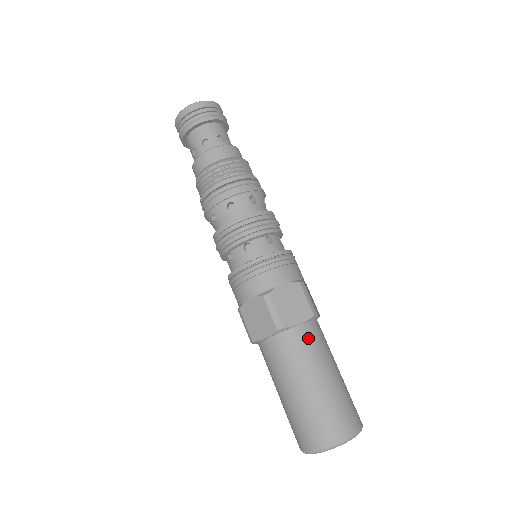
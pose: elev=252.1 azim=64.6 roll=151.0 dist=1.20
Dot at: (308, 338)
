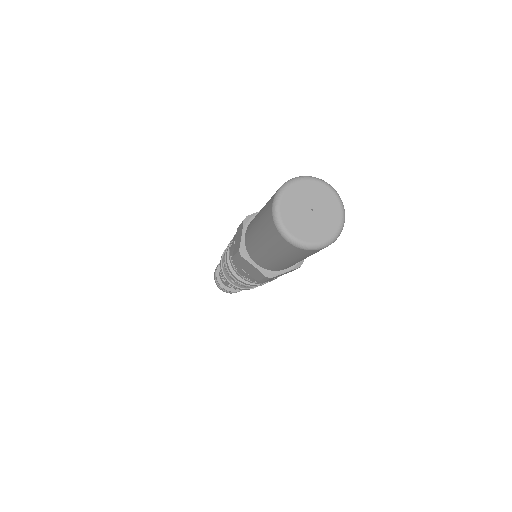
Dot at: occluded
